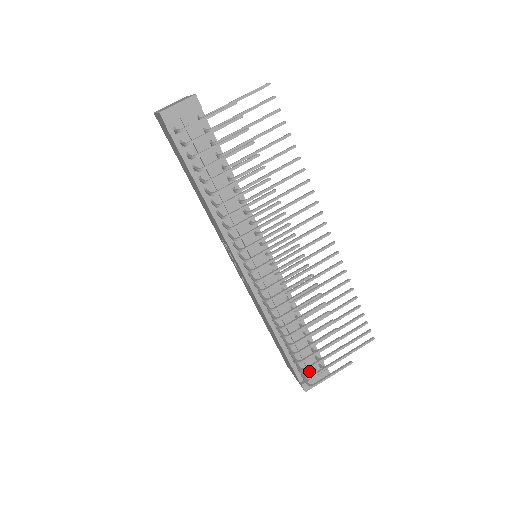
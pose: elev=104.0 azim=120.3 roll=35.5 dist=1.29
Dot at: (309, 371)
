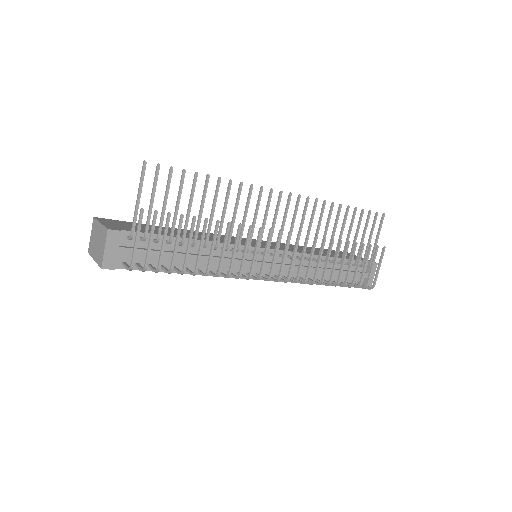
Dot at: occluded
